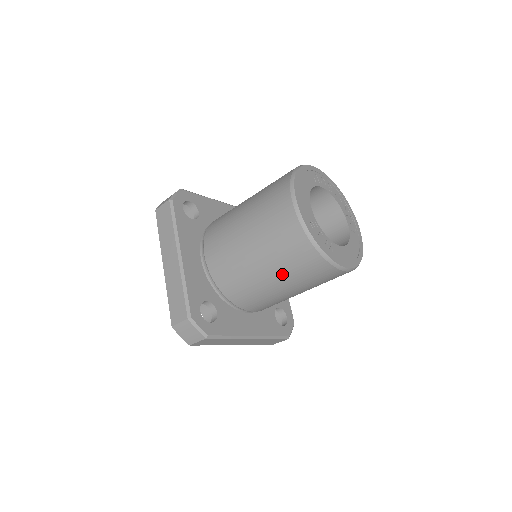
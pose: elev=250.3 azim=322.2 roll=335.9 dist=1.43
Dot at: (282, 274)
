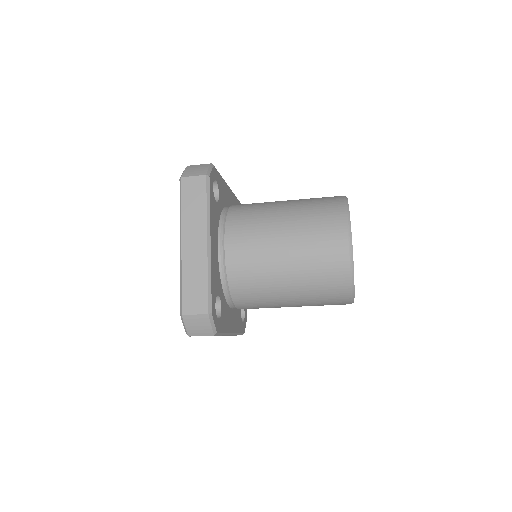
Dot at: (304, 293)
